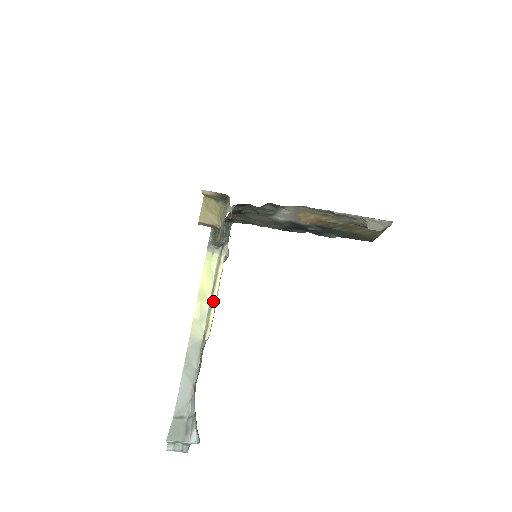
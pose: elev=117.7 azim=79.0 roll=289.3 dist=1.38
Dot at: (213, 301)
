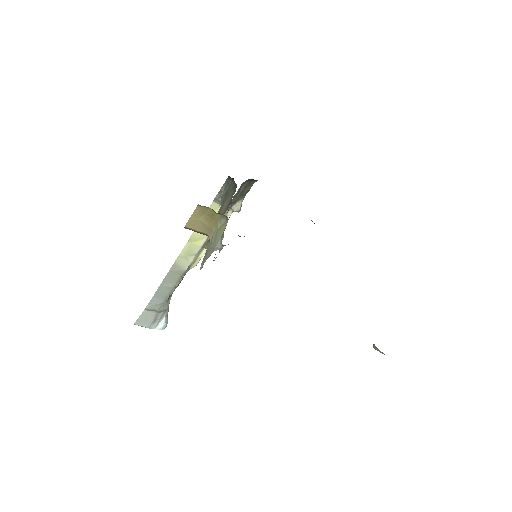
Dot at: occluded
